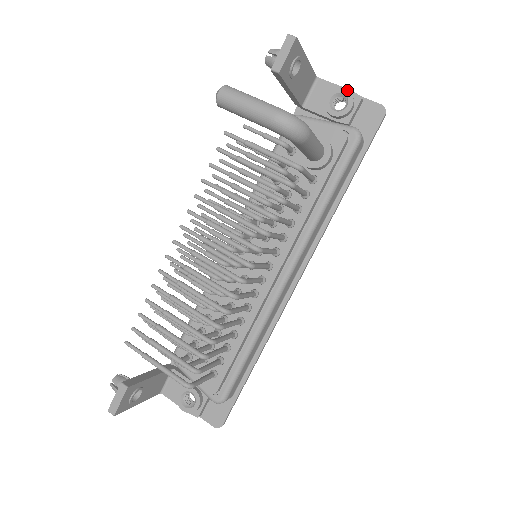
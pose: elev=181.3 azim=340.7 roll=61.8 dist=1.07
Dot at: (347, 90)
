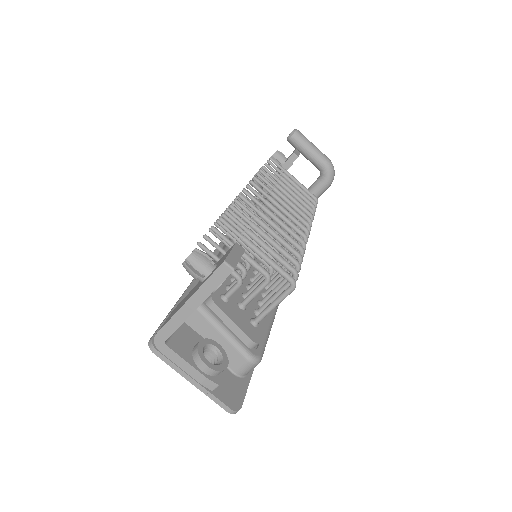
Dot at: occluded
